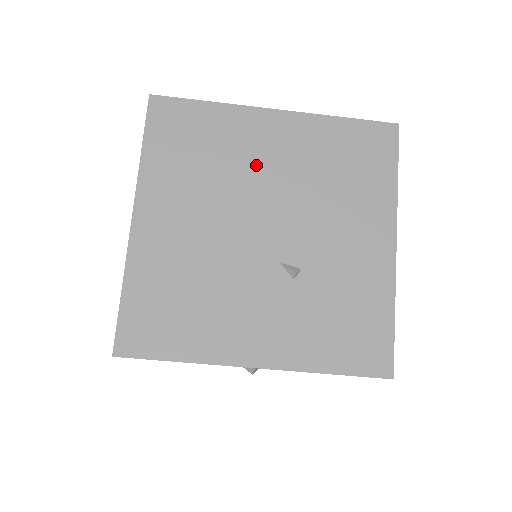
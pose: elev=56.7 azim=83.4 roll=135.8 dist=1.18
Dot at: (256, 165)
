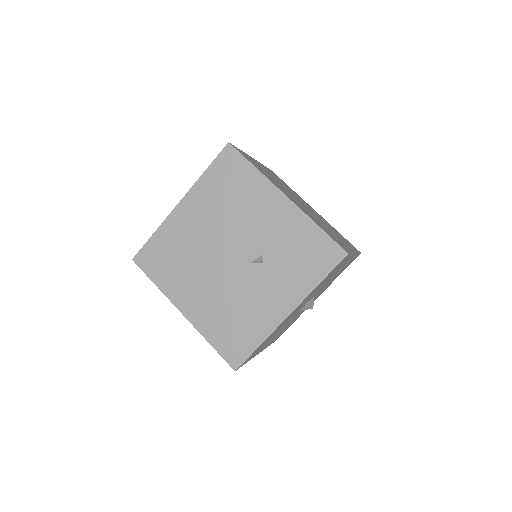
Dot at: (198, 236)
